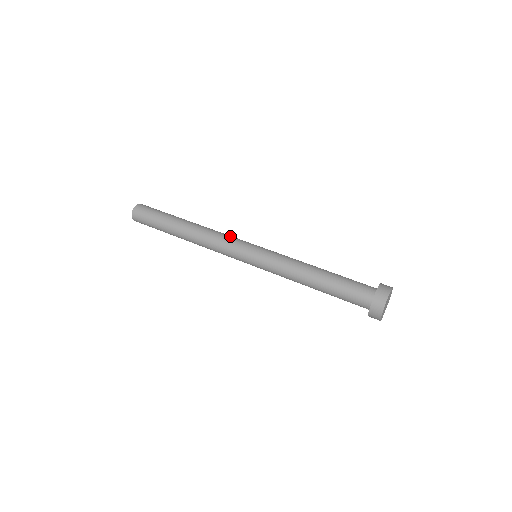
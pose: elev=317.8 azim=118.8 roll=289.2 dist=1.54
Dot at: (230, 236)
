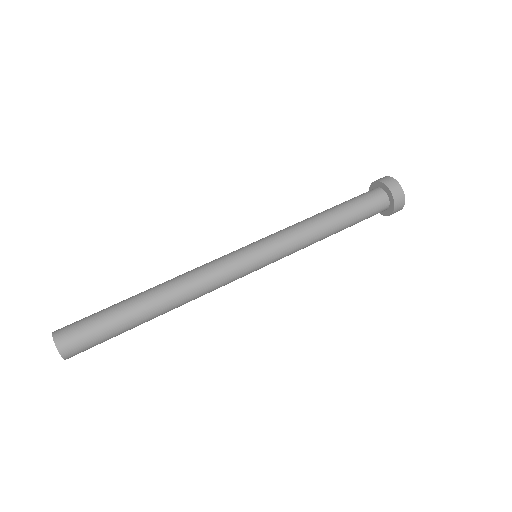
Dot at: (213, 261)
